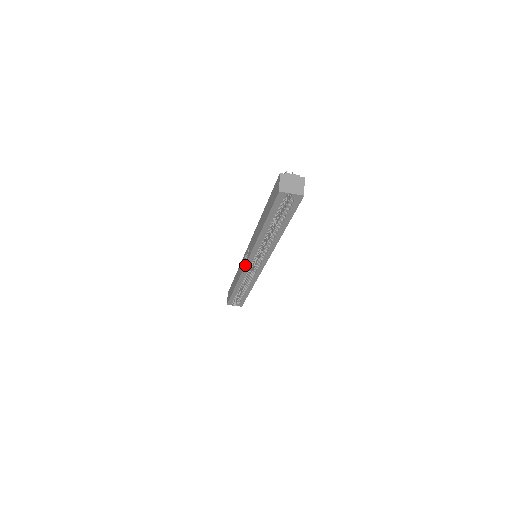
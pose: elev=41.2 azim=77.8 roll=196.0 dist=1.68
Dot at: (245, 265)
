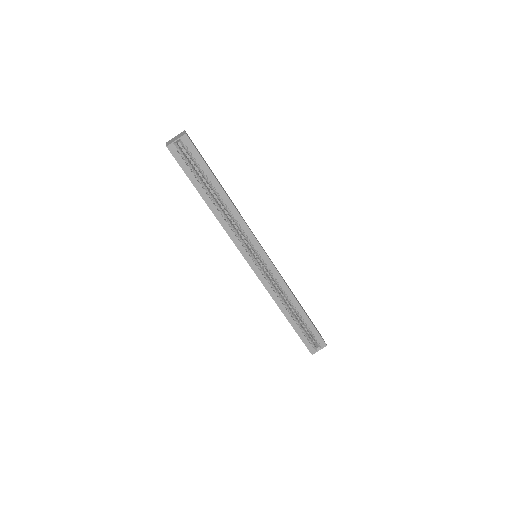
Dot at: occluded
